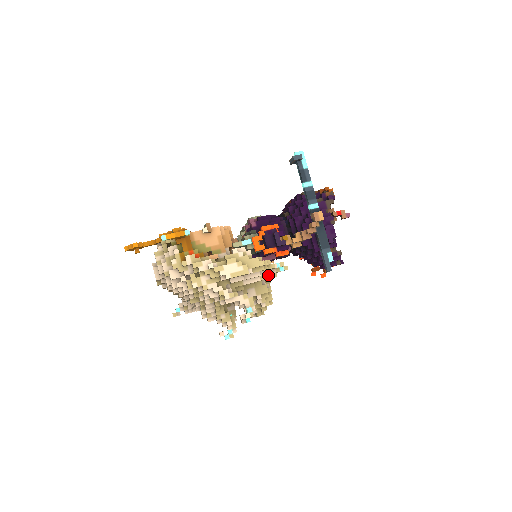
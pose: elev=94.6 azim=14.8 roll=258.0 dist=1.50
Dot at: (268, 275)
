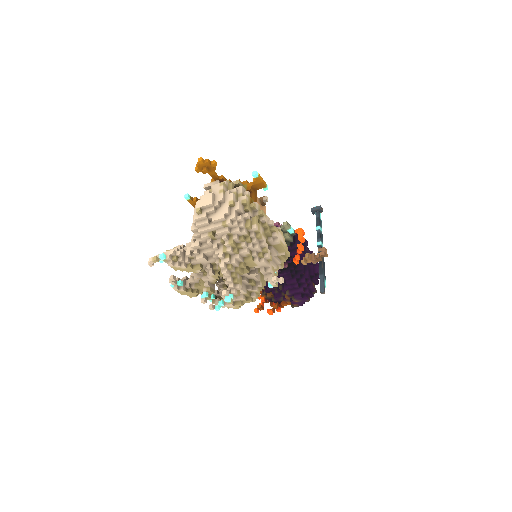
Dot at: occluded
